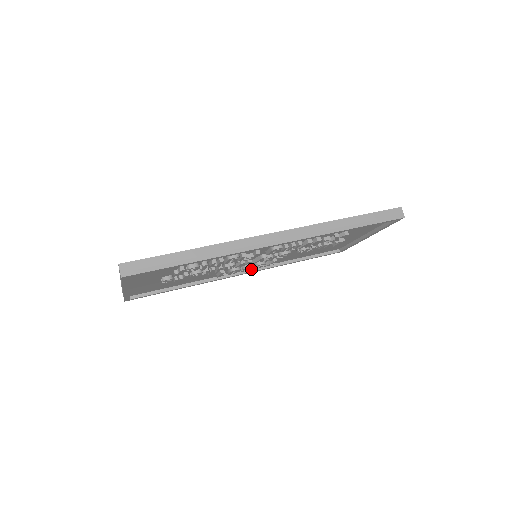
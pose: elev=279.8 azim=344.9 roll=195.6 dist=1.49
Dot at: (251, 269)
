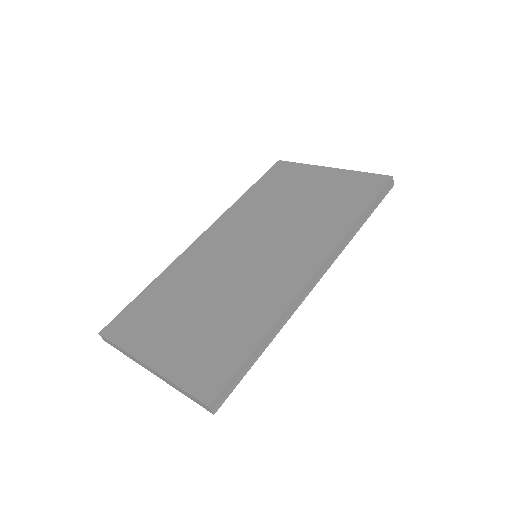
Dot at: occluded
